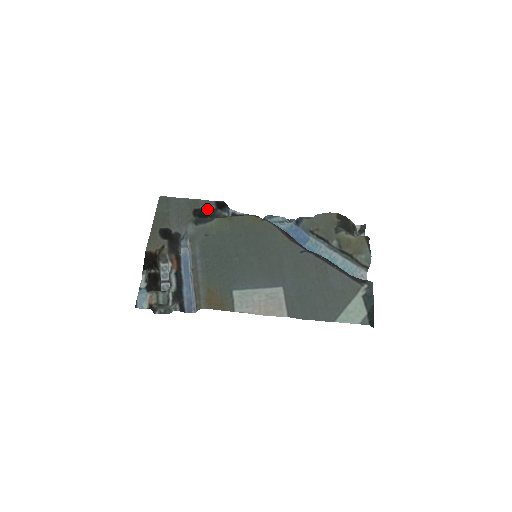
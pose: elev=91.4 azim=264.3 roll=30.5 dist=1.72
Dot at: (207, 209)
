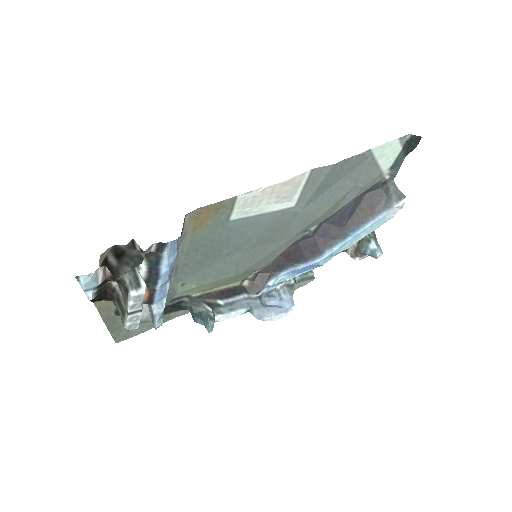
Dot at: (181, 310)
